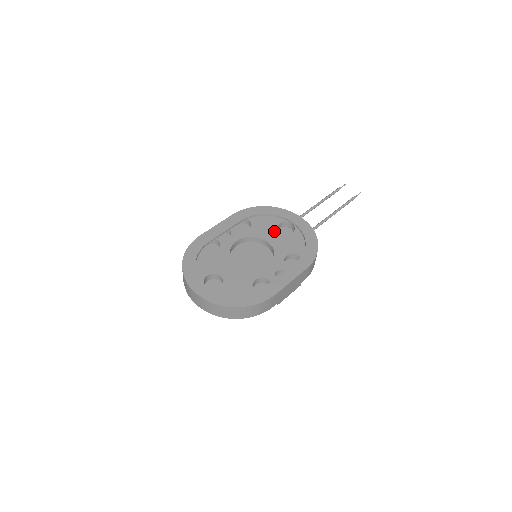
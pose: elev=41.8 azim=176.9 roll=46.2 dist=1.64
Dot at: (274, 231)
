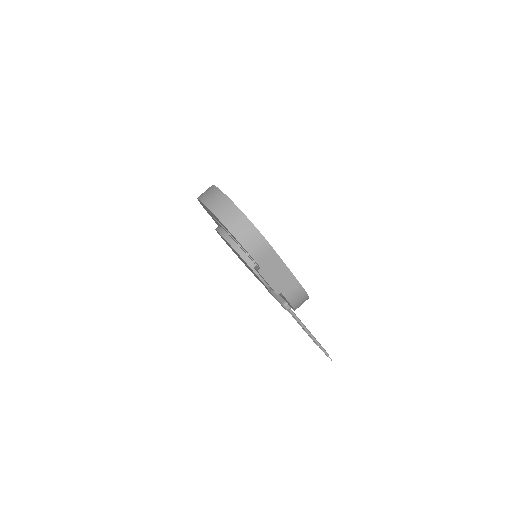
Dot at: occluded
